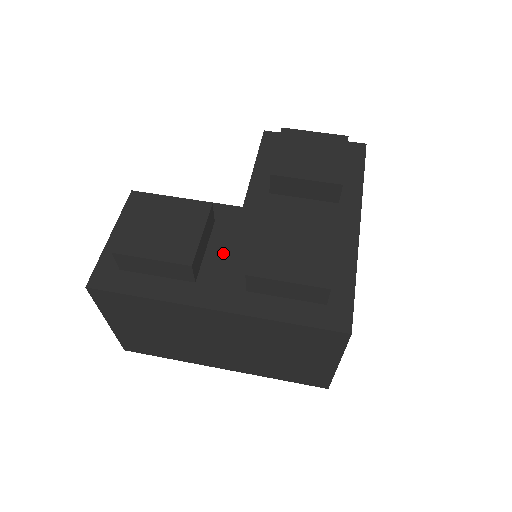
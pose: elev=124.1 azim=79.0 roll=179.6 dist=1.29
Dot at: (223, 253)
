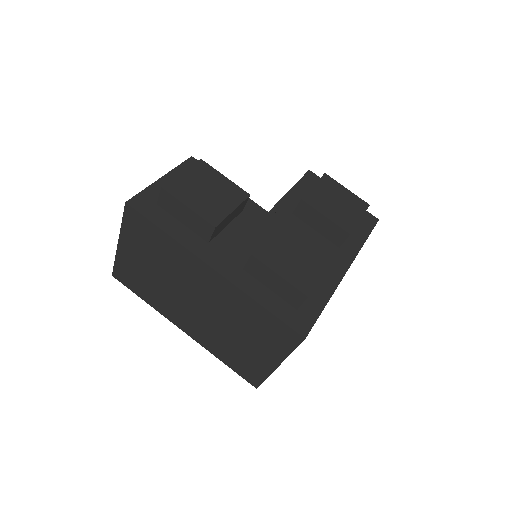
Dot at: (239, 235)
